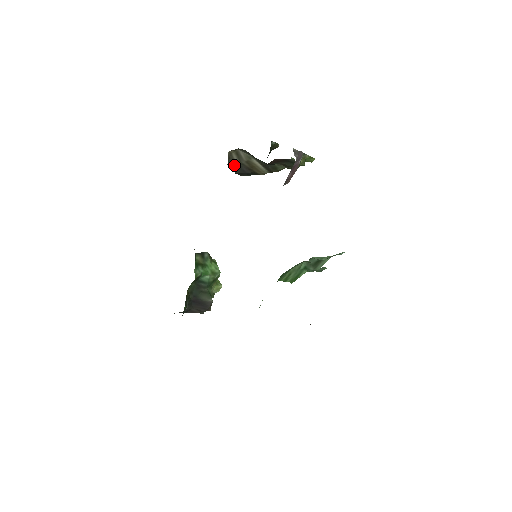
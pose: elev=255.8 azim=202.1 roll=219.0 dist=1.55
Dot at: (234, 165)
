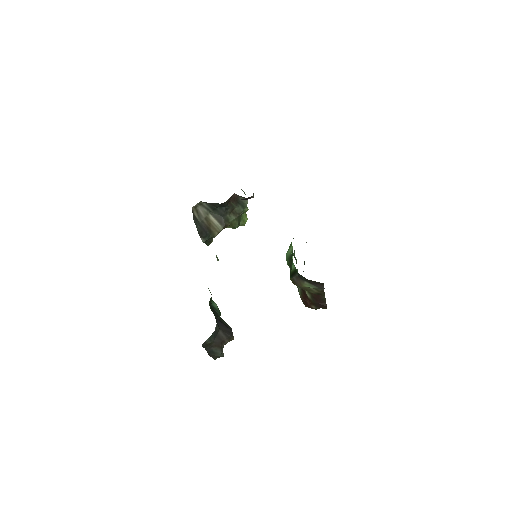
Dot at: (197, 222)
